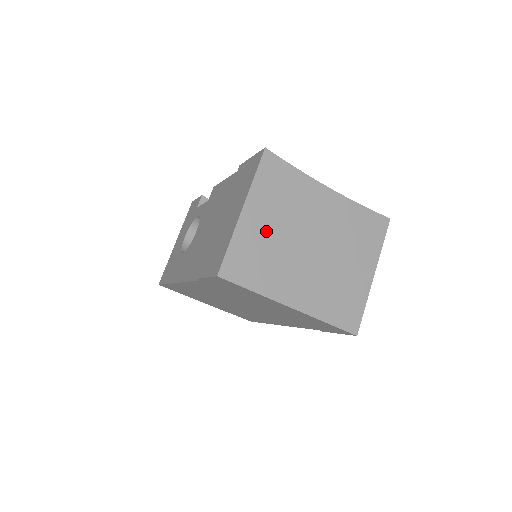
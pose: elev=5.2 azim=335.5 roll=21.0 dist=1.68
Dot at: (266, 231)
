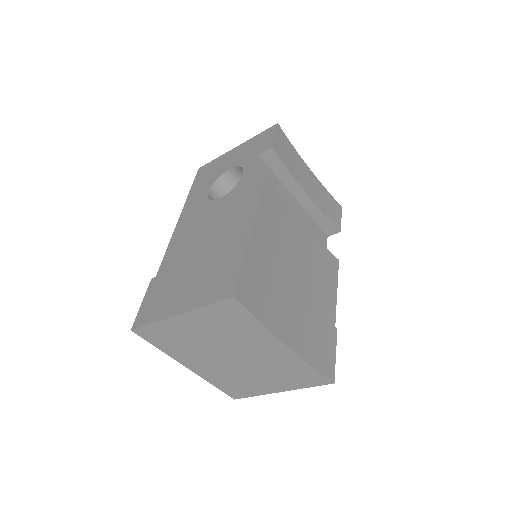
Dot at: (193, 333)
